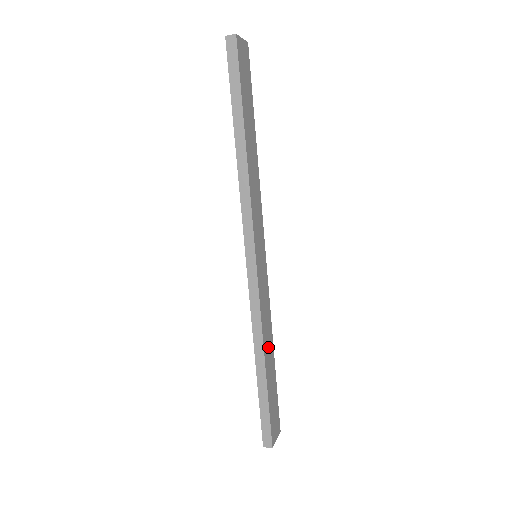
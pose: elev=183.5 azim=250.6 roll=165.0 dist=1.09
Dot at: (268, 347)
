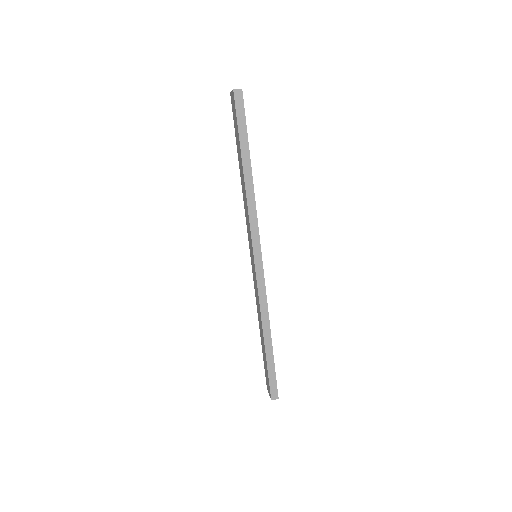
Dot at: occluded
